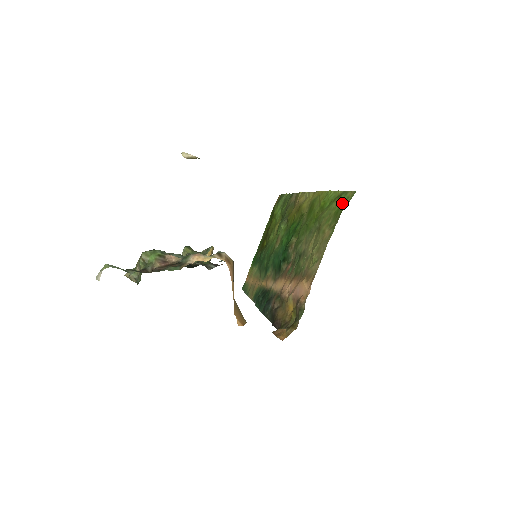
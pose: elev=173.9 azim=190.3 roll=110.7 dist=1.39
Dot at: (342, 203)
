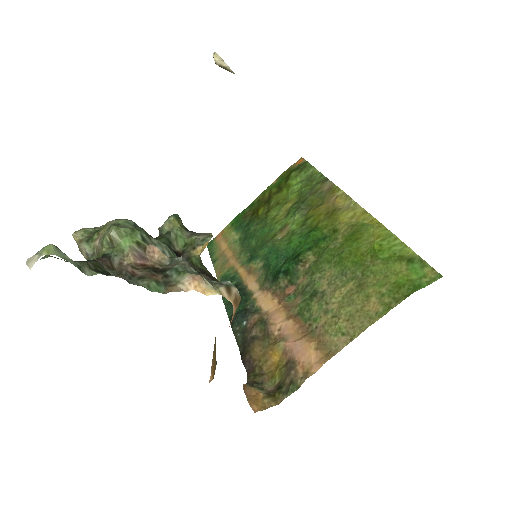
Dot at: (413, 277)
